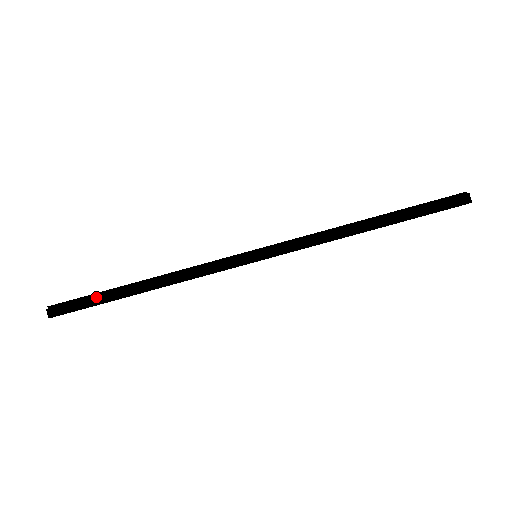
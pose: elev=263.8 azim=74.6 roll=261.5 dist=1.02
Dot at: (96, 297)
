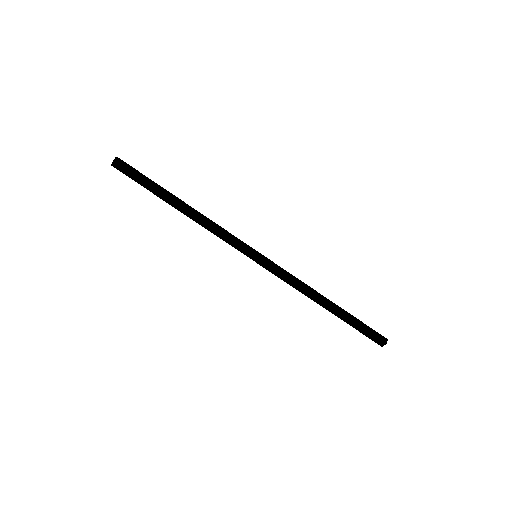
Dot at: (149, 185)
